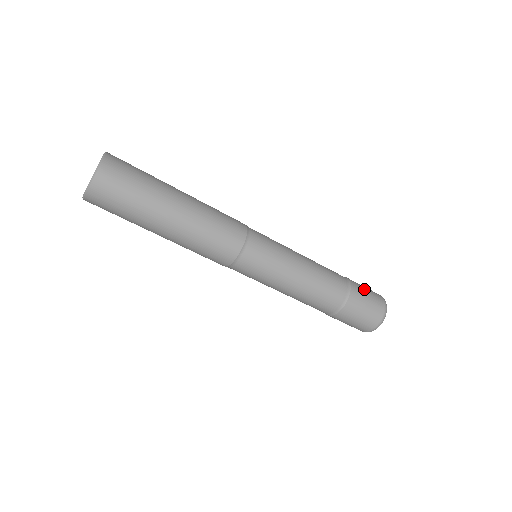
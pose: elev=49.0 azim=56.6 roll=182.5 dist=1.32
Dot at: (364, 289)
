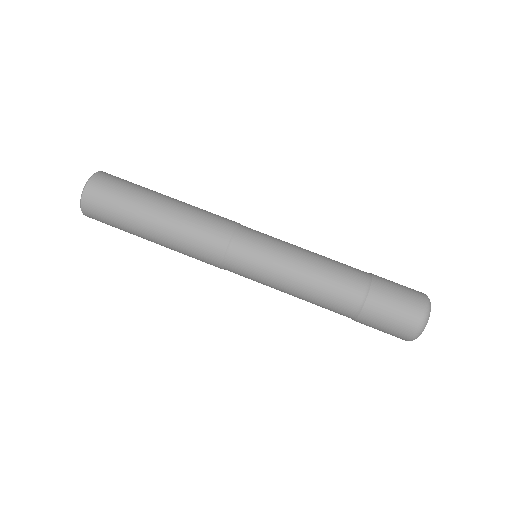
Dot at: (394, 286)
